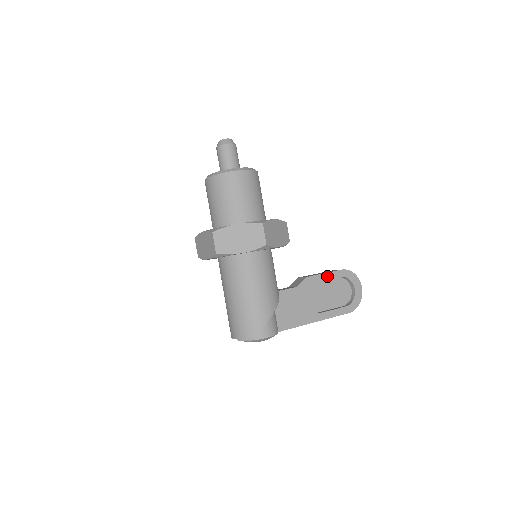
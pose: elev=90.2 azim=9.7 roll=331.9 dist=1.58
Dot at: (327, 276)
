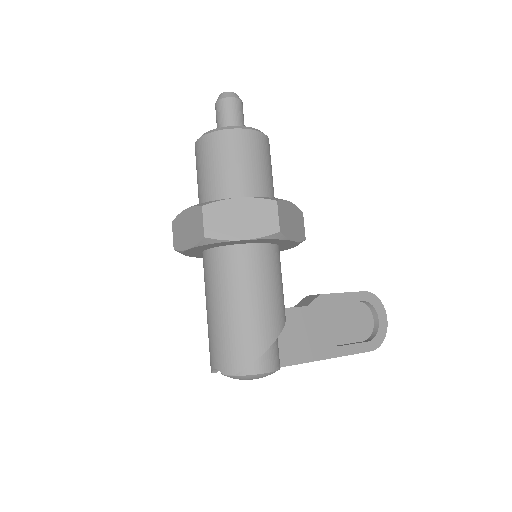
Dot at: (346, 297)
